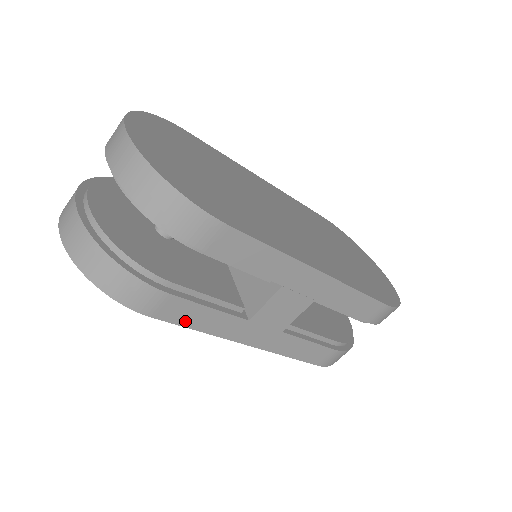
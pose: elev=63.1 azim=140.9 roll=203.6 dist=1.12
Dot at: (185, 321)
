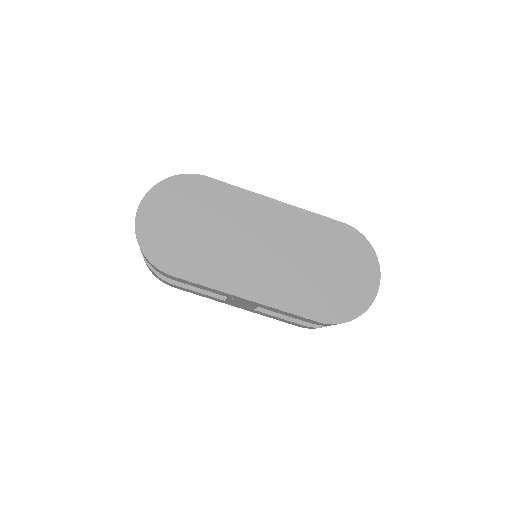
Dot at: (191, 292)
